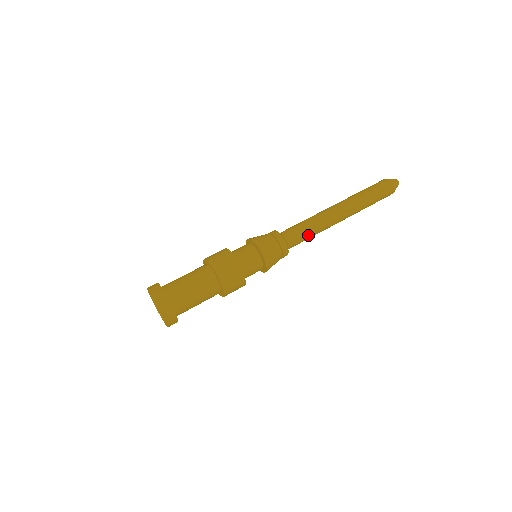
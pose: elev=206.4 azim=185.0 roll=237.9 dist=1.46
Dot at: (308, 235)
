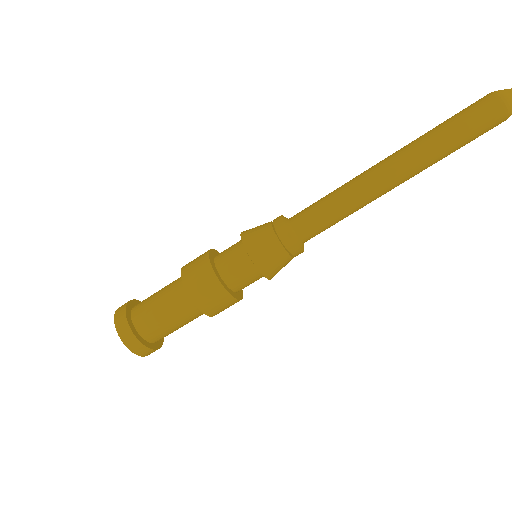
Dot at: (332, 217)
